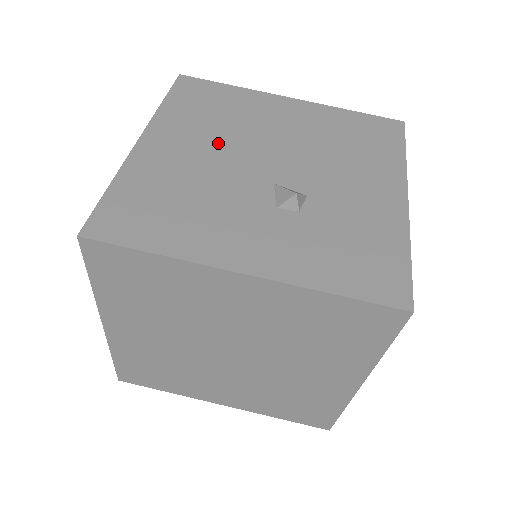
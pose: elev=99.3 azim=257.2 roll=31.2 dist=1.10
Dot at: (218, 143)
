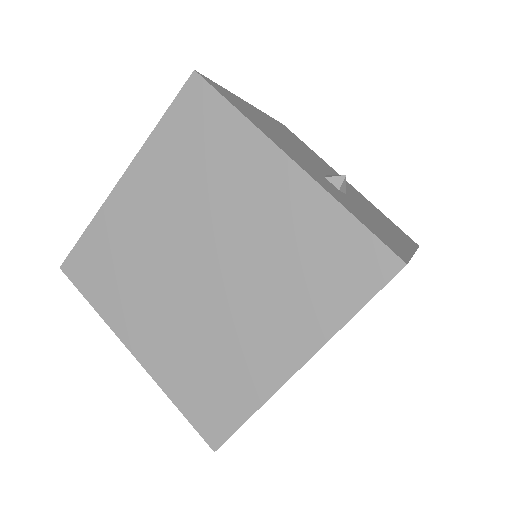
Dot at: (297, 144)
